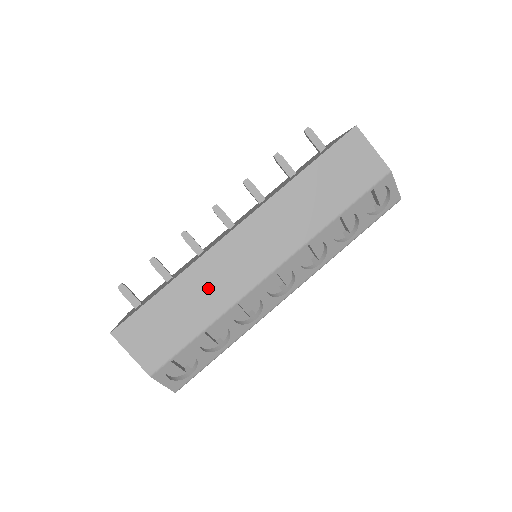
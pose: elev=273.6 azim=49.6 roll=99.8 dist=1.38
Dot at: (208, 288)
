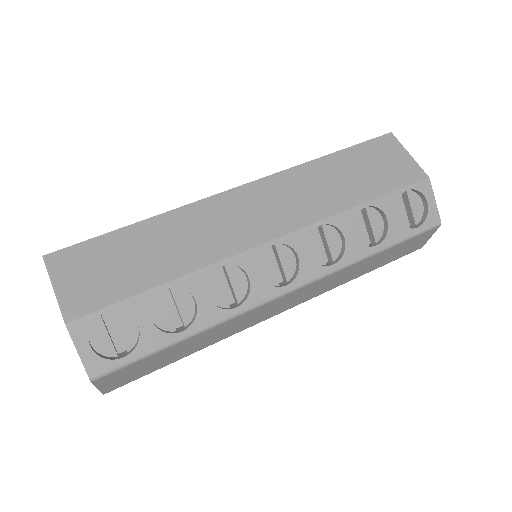
Dot at: (186, 238)
